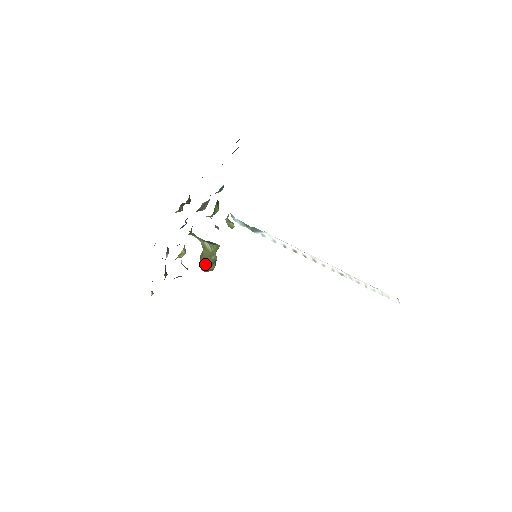
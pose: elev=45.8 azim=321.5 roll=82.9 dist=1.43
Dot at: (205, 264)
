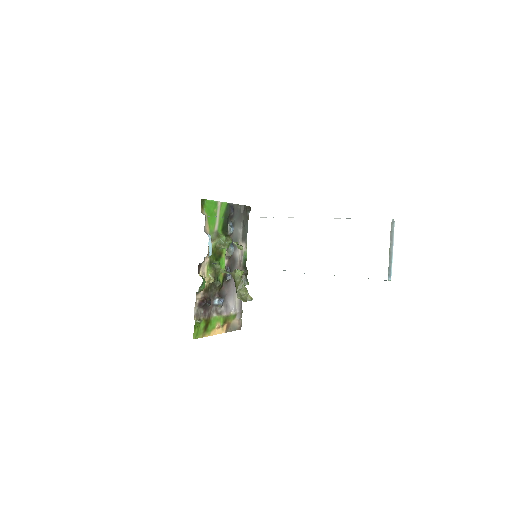
Dot at: (236, 289)
